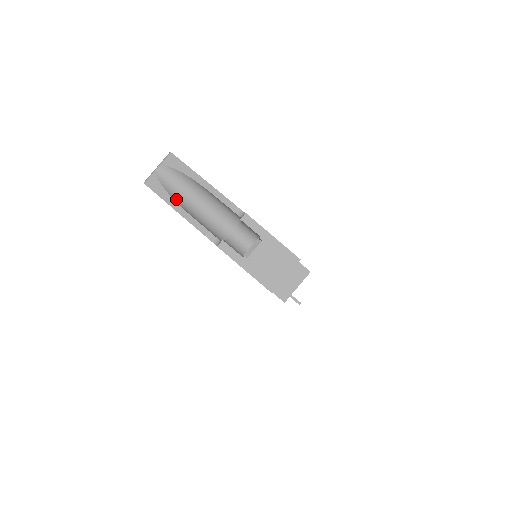
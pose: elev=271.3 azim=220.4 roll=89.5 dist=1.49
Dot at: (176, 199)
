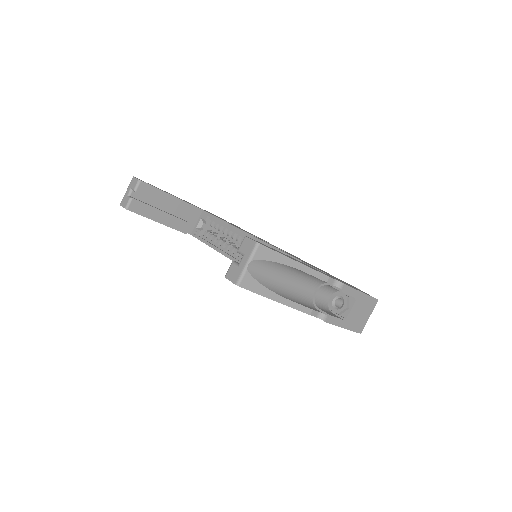
Dot at: (273, 289)
